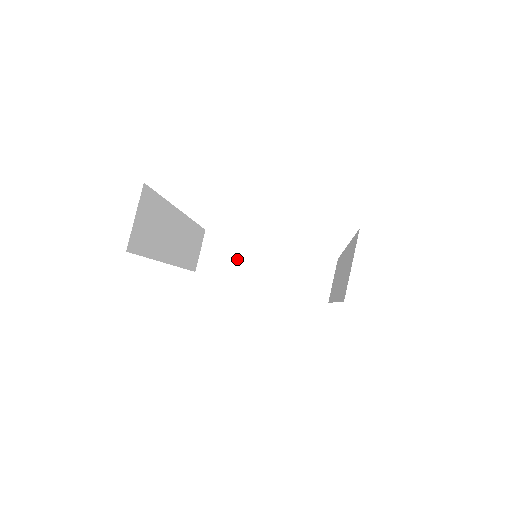
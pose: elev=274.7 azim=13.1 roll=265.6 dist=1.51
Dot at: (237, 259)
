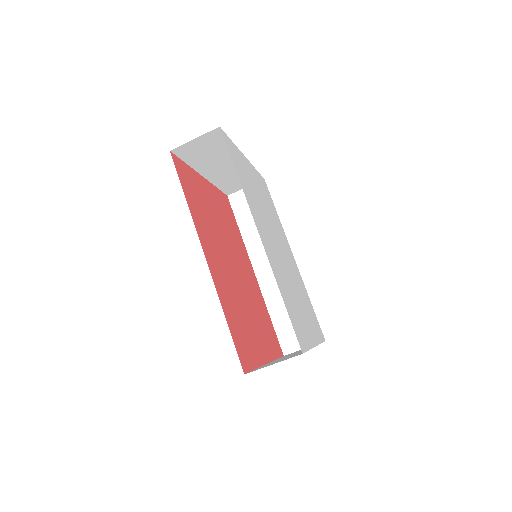
Dot at: (213, 156)
